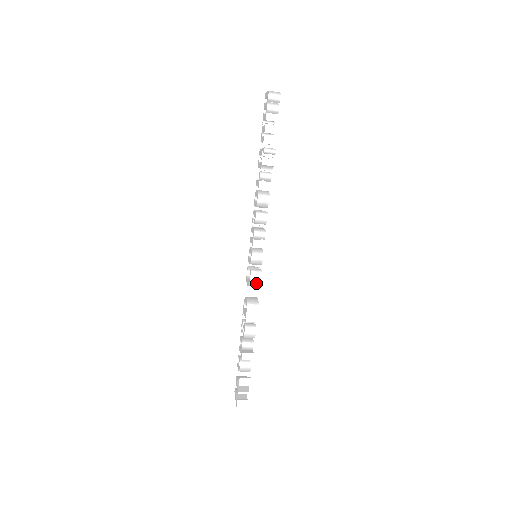
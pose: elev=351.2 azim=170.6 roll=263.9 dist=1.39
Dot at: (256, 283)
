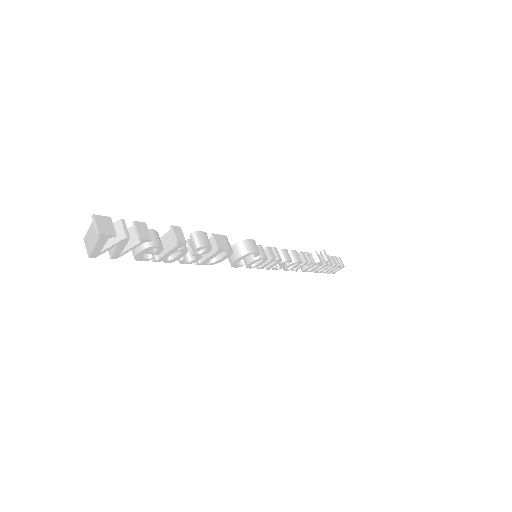
Dot at: (248, 247)
